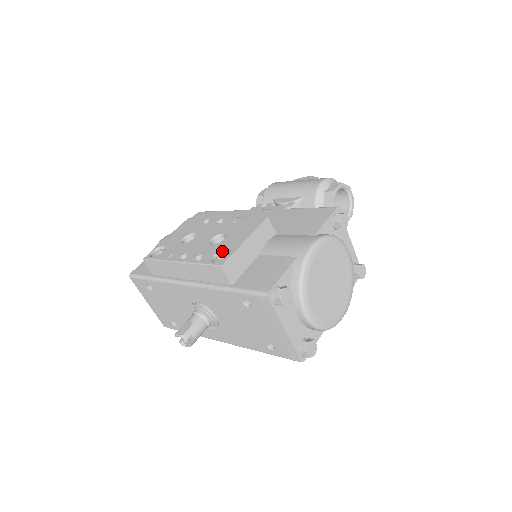
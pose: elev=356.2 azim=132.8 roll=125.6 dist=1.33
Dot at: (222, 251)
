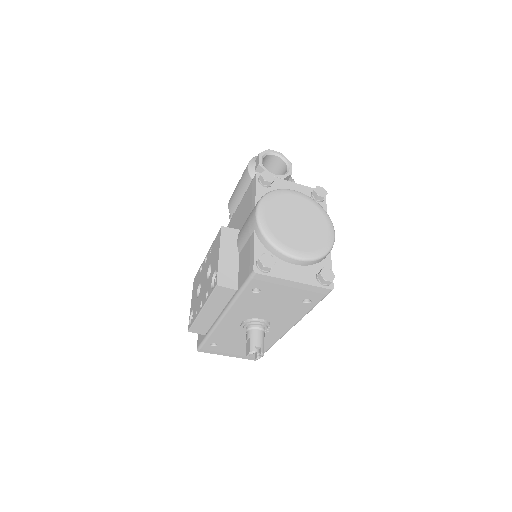
Dot at: (214, 276)
